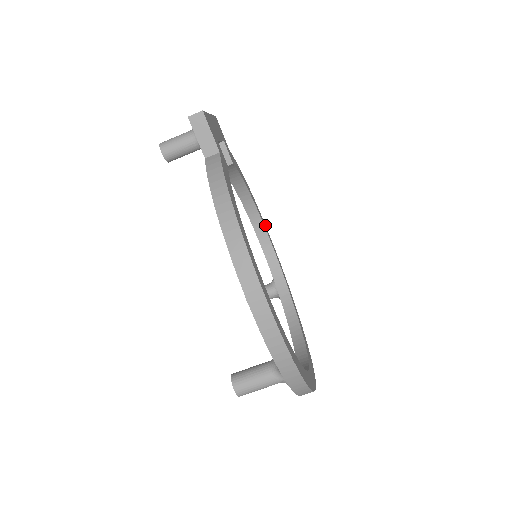
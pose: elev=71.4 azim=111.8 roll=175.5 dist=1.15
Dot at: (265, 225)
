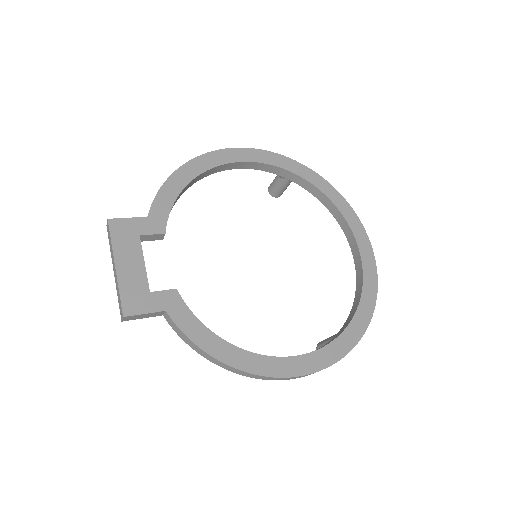
Dot at: (227, 150)
